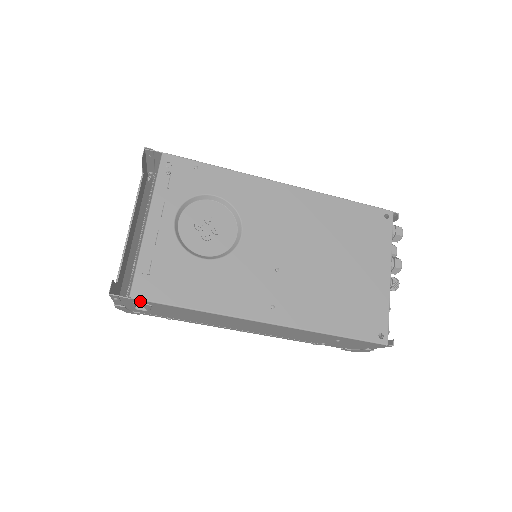
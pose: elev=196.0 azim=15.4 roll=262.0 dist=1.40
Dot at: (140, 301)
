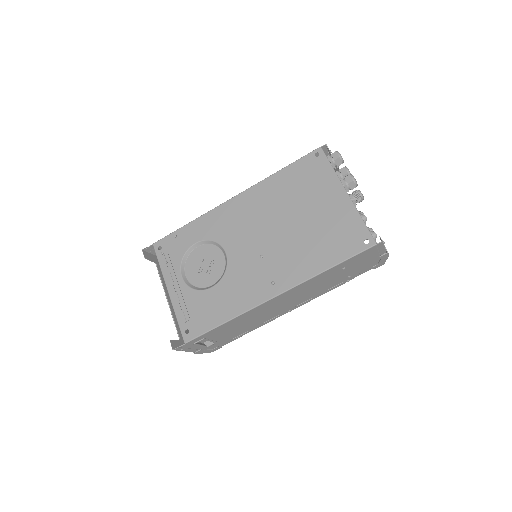
Dot at: (193, 341)
